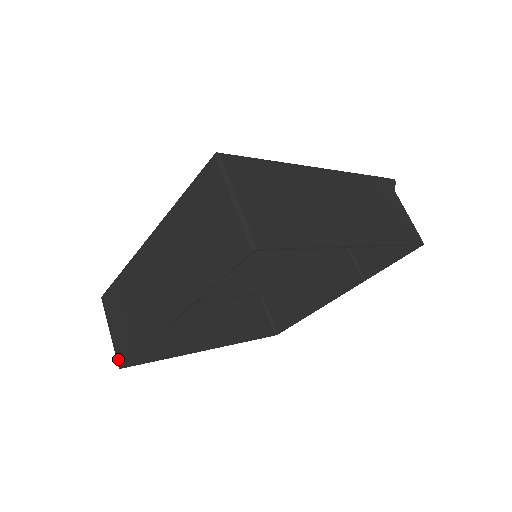
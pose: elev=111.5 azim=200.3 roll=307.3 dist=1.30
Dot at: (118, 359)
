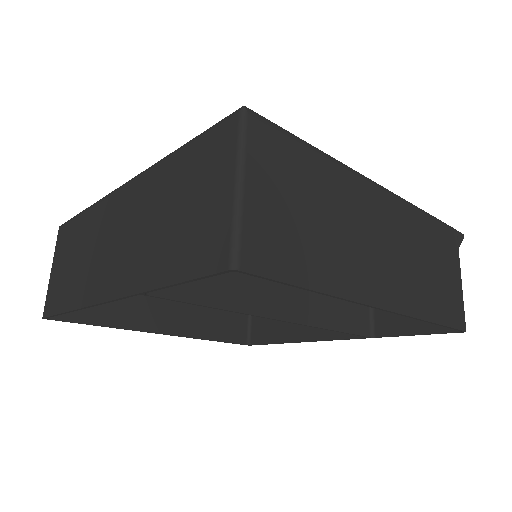
Dot at: (45, 307)
